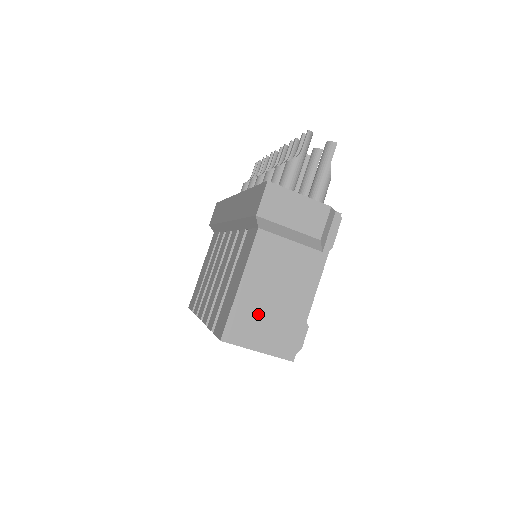
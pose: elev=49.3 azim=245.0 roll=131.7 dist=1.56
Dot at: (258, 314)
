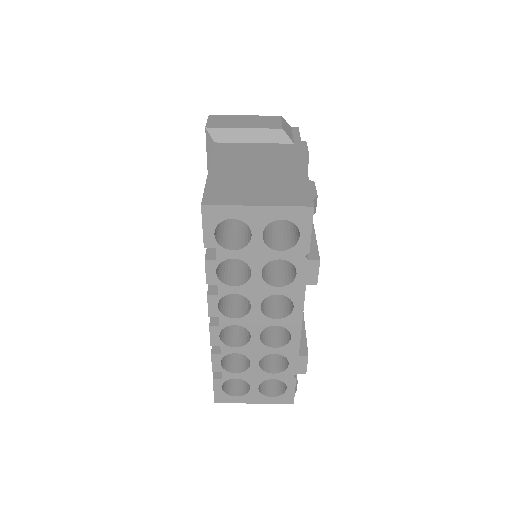
Dot at: (242, 183)
